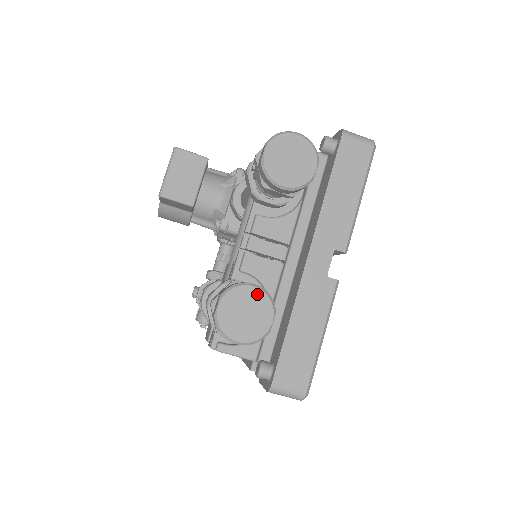
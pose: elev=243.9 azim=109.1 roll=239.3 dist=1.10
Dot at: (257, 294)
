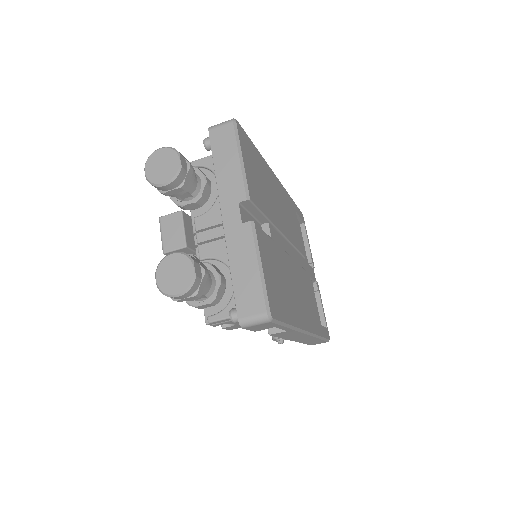
Dot at: (176, 257)
